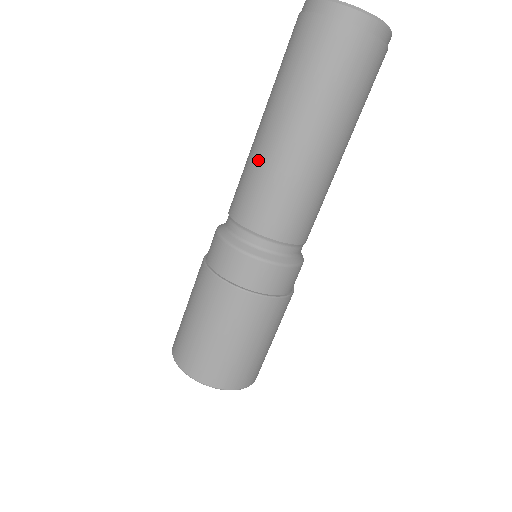
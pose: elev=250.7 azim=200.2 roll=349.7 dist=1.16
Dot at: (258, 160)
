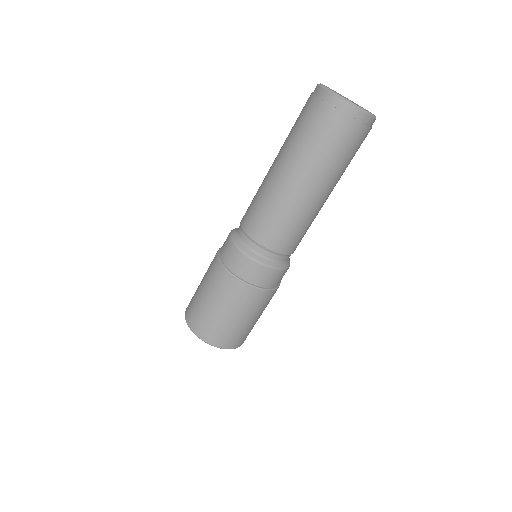
Dot at: (285, 206)
